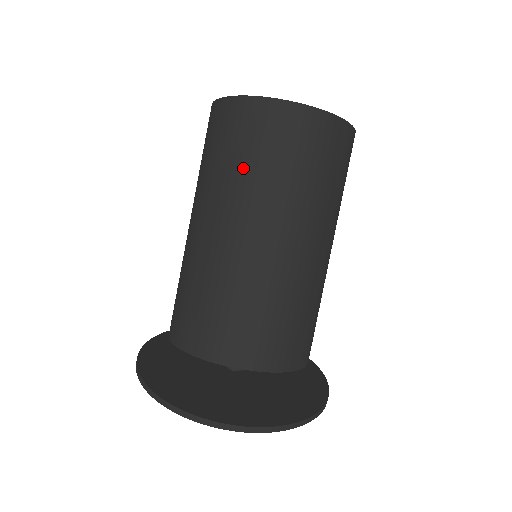
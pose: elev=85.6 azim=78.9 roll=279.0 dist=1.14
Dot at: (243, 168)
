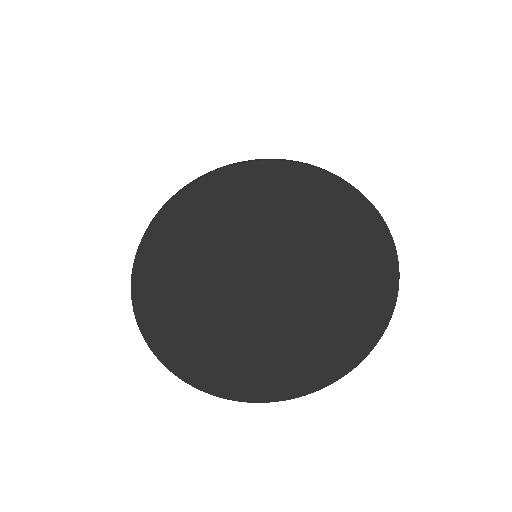
Dot at: occluded
